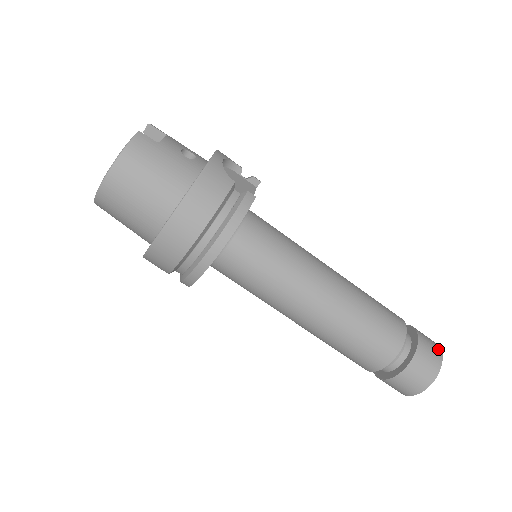
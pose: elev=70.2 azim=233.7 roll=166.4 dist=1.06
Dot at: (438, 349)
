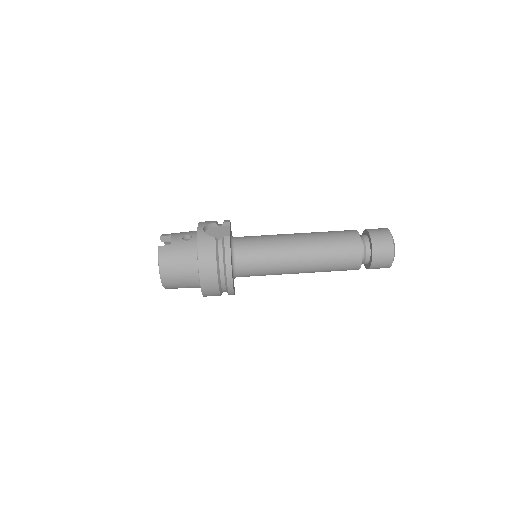
Dot at: (387, 233)
